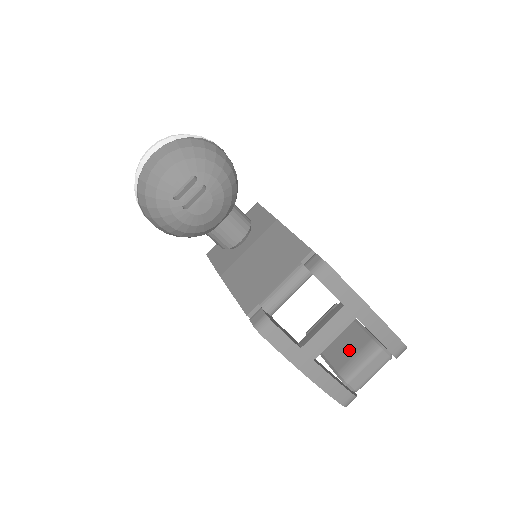
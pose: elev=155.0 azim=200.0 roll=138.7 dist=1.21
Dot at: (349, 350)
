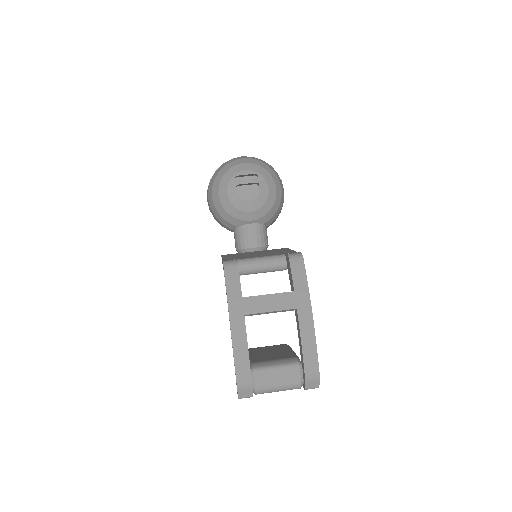
Dot at: (273, 357)
